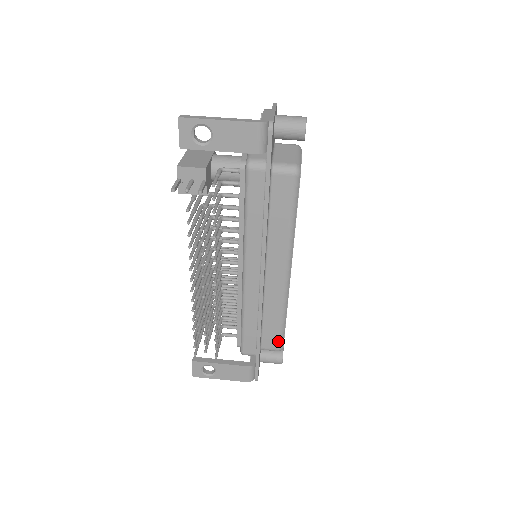
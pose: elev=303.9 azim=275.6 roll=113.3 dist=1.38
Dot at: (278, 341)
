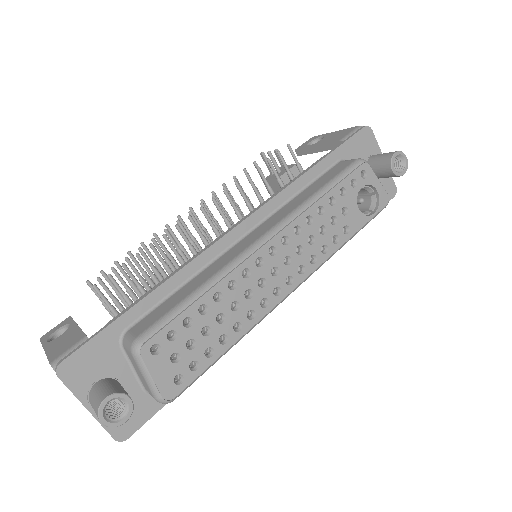
Dot at: (153, 324)
